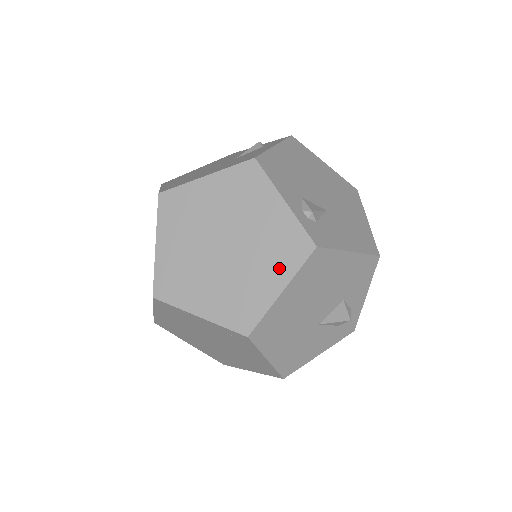
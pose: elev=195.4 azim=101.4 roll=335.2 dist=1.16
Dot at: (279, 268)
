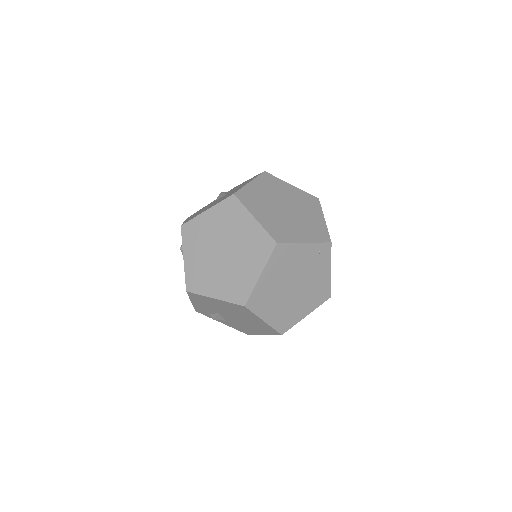
Dot at: (315, 210)
